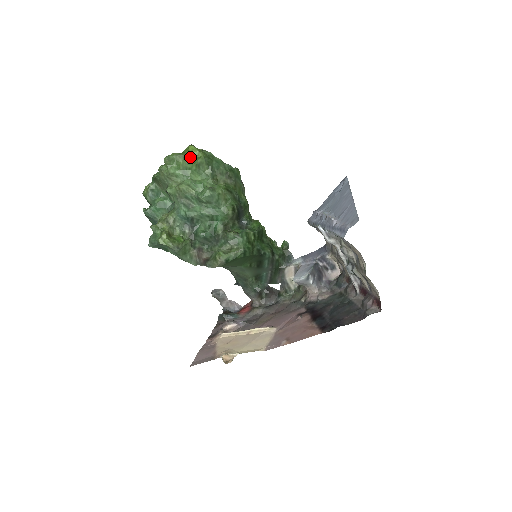
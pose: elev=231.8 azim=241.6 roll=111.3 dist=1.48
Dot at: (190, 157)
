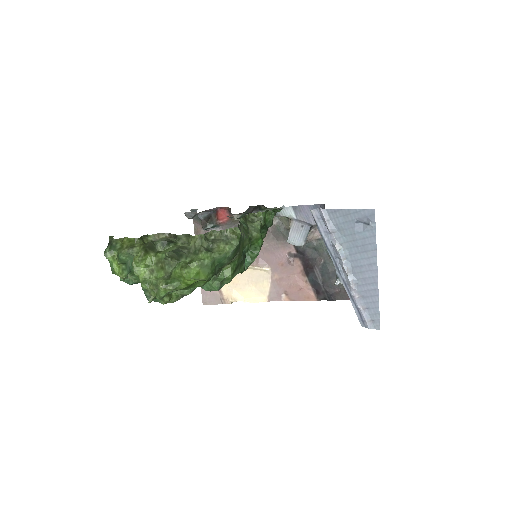
Dot at: (190, 286)
